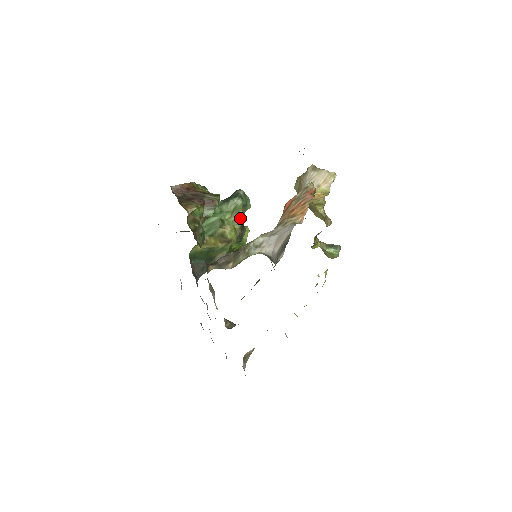
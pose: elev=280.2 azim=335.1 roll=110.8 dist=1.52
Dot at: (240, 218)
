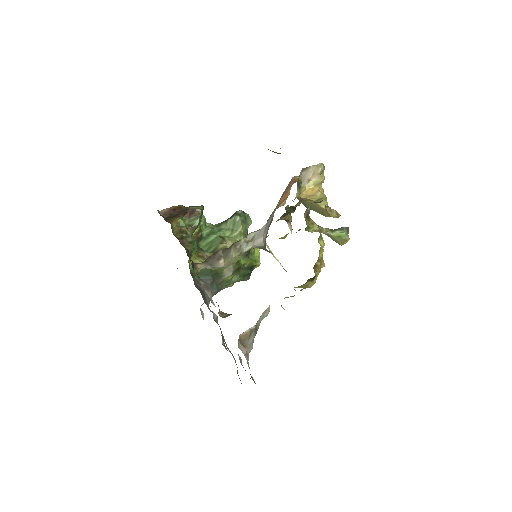
Dot at: (242, 233)
